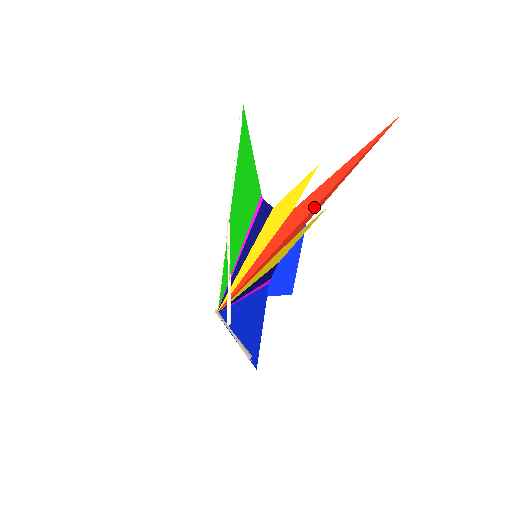
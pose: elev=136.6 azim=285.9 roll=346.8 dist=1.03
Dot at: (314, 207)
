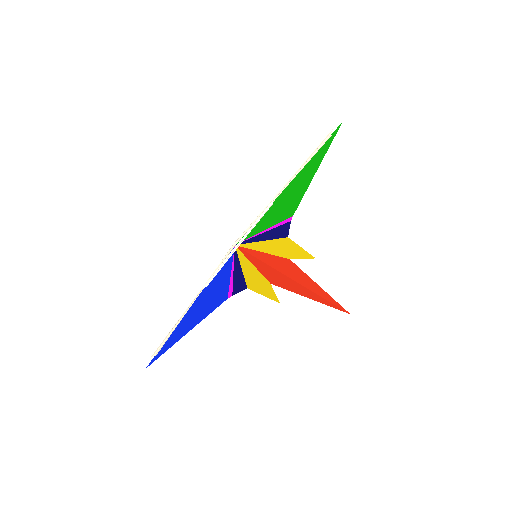
Dot at: (293, 279)
